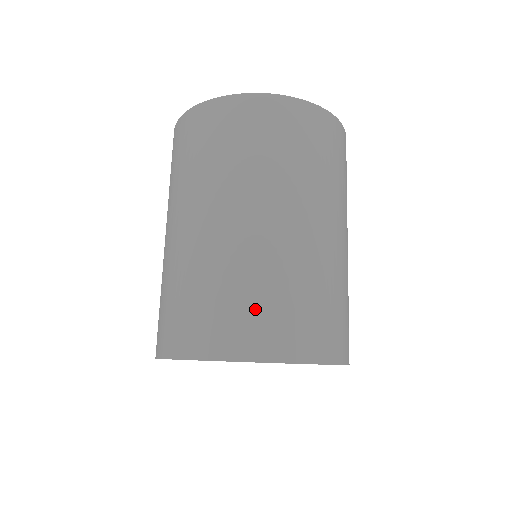
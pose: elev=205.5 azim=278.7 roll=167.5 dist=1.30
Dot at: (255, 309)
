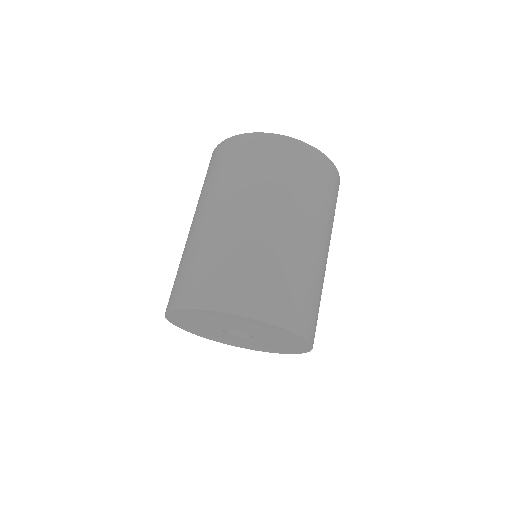
Dot at: (266, 284)
